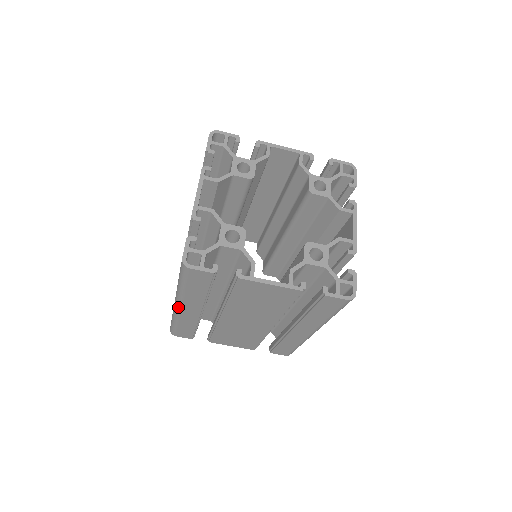
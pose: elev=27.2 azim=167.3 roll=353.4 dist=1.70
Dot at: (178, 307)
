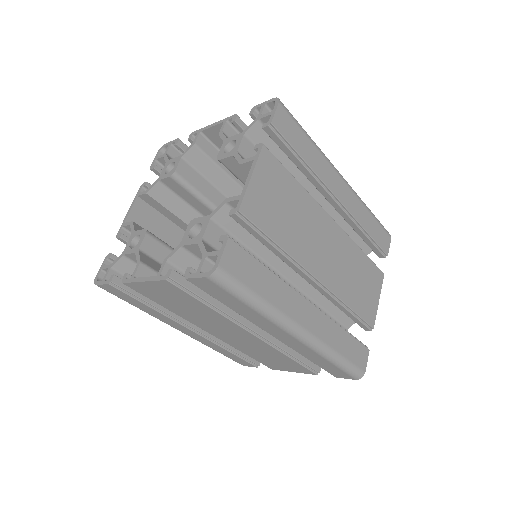
Dot at: occluded
